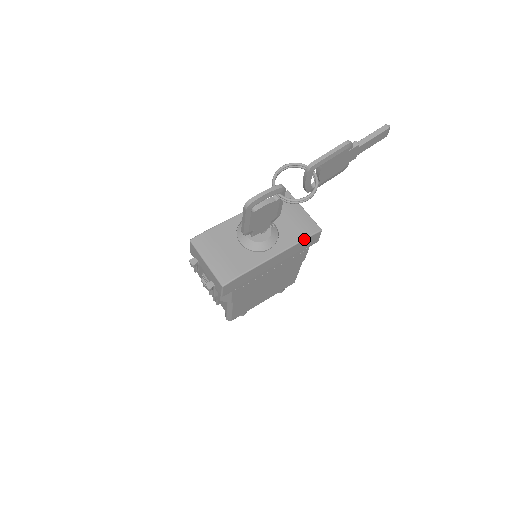
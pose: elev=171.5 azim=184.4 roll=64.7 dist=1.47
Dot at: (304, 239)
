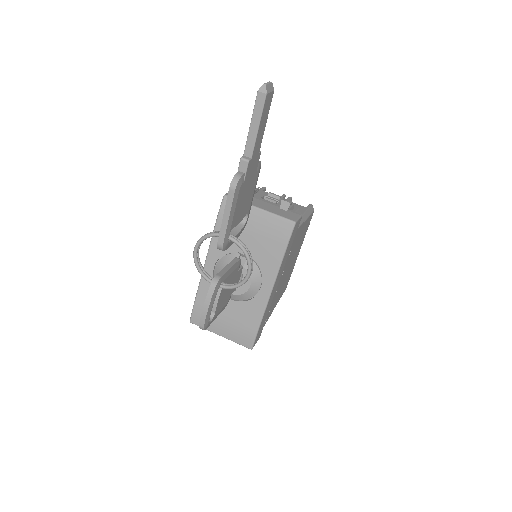
Dot at: (285, 251)
